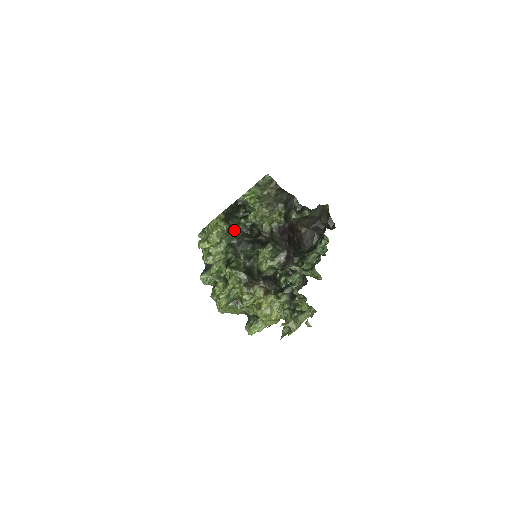
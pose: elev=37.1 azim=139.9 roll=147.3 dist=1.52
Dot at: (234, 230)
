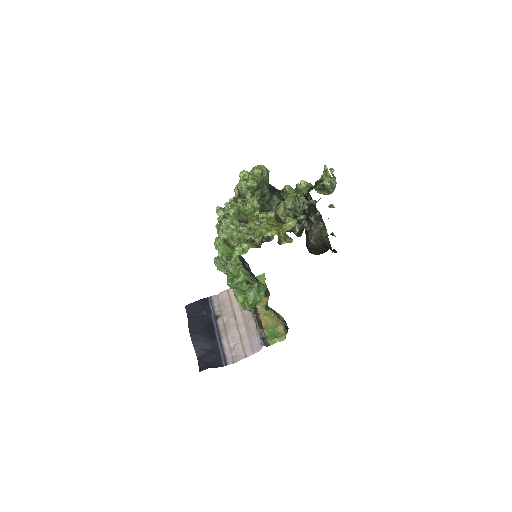
Dot at: occluded
